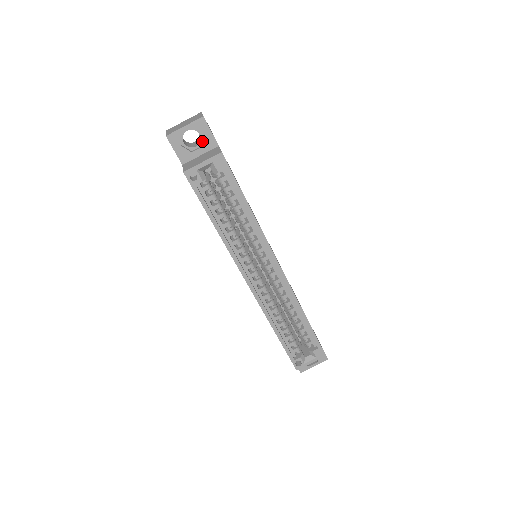
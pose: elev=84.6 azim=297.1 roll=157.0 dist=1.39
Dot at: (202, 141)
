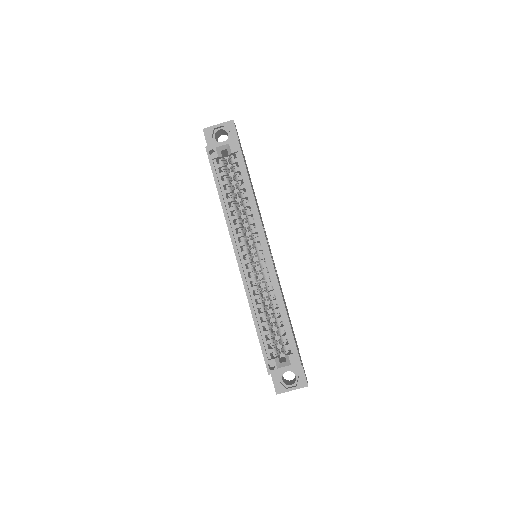
Dot at: (229, 139)
